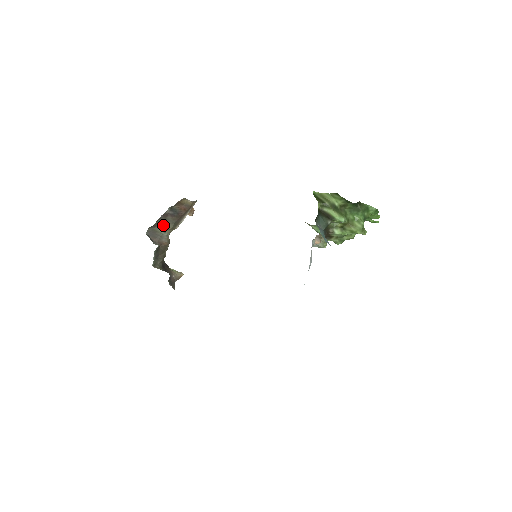
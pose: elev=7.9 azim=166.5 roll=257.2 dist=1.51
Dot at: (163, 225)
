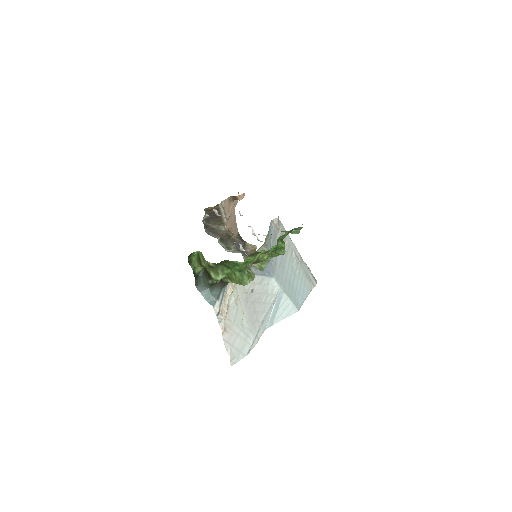
Dot at: (213, 224)
